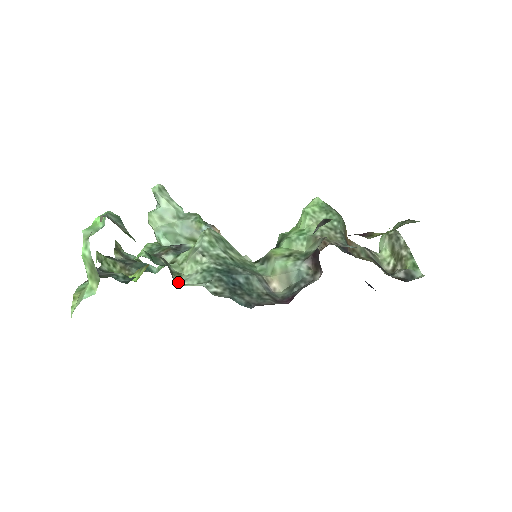
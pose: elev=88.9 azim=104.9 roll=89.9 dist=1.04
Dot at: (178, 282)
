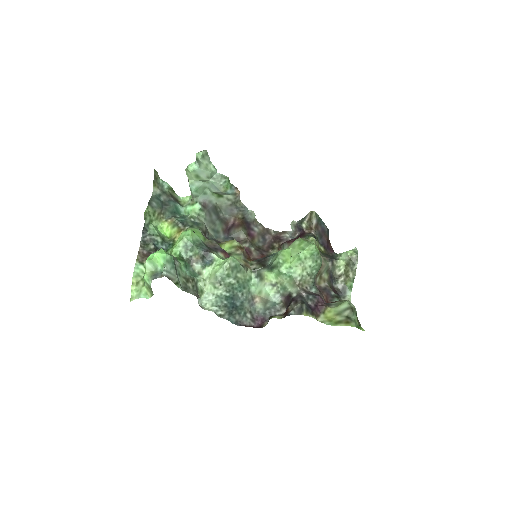
Dot at: (200, 301)
